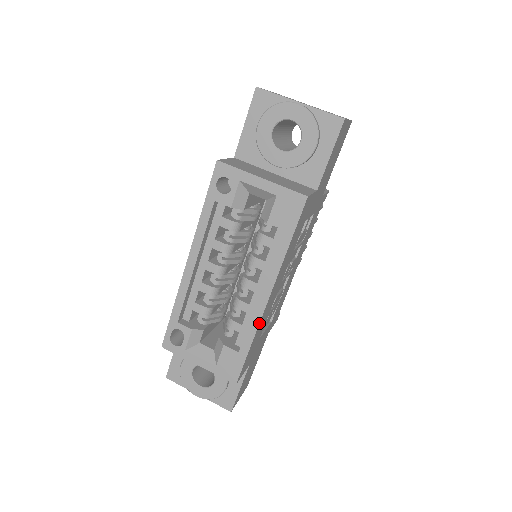
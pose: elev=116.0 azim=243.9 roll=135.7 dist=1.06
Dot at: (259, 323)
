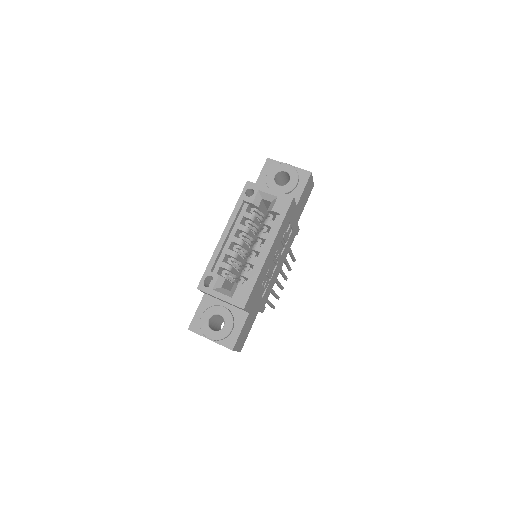
Dot at: (262, 267)
